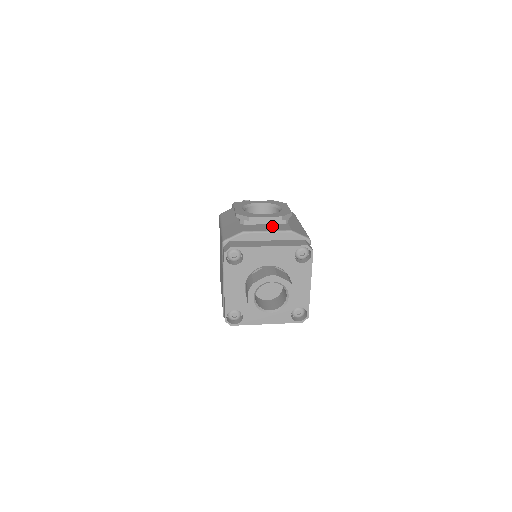
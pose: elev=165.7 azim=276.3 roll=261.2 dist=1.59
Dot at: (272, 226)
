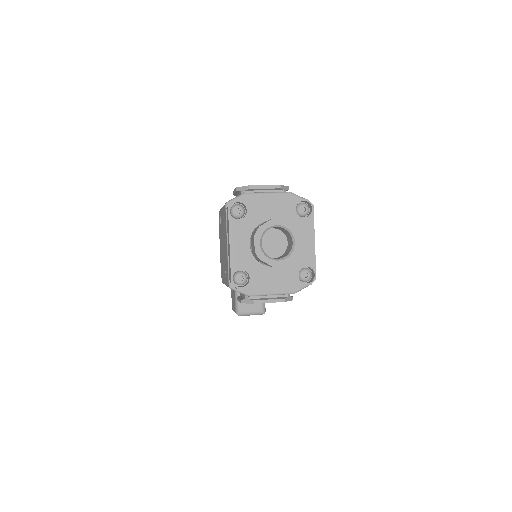
Dot at: occluded
